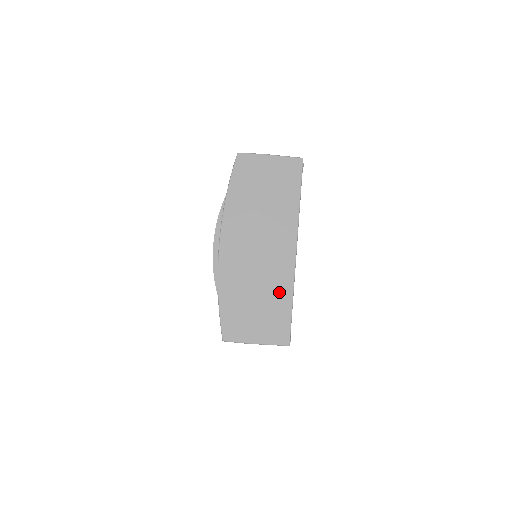
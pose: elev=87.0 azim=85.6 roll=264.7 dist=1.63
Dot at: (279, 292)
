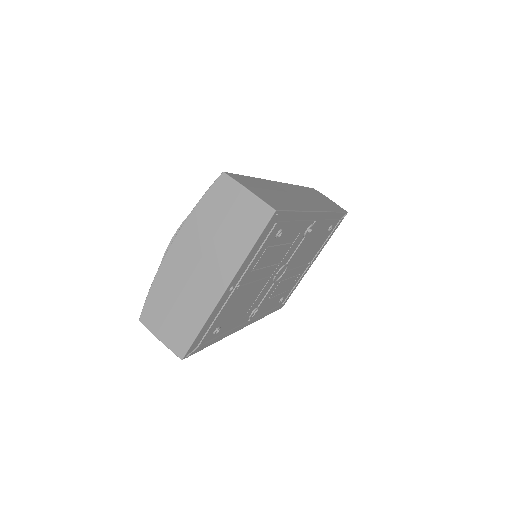
Dot at: (195, 314)
